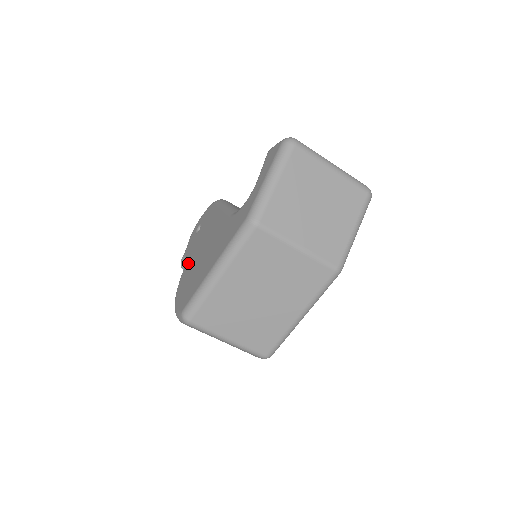
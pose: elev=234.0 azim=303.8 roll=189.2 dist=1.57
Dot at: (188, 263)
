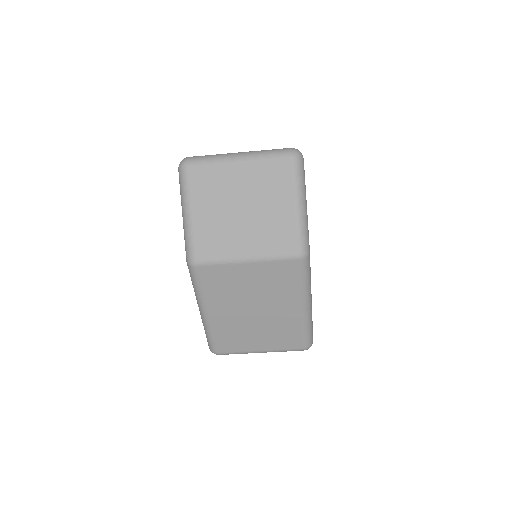
Dot at: occluded
